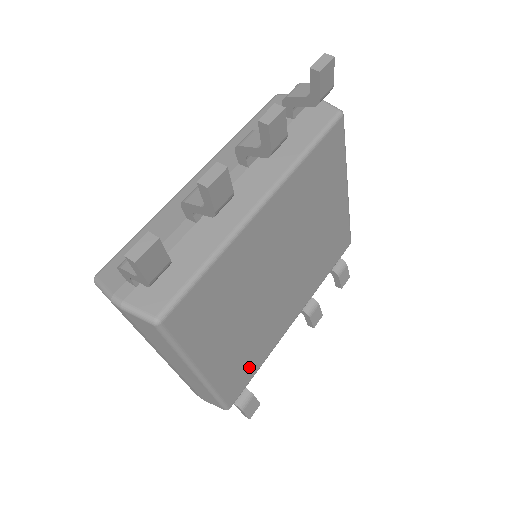
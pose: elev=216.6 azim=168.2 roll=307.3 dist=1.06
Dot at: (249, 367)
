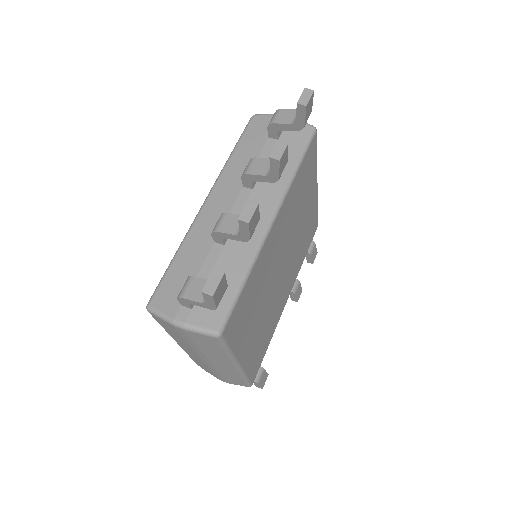
Dot at: (263, 348)
